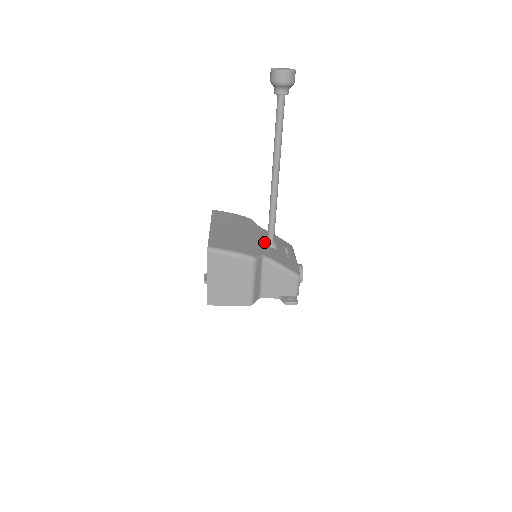
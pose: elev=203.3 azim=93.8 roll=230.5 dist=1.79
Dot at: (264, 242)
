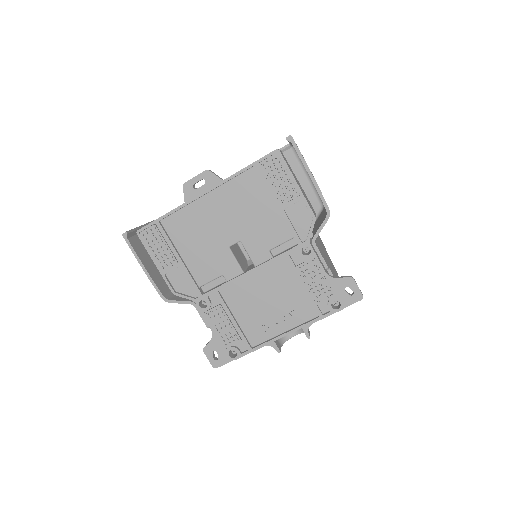
Dot at: occluded
